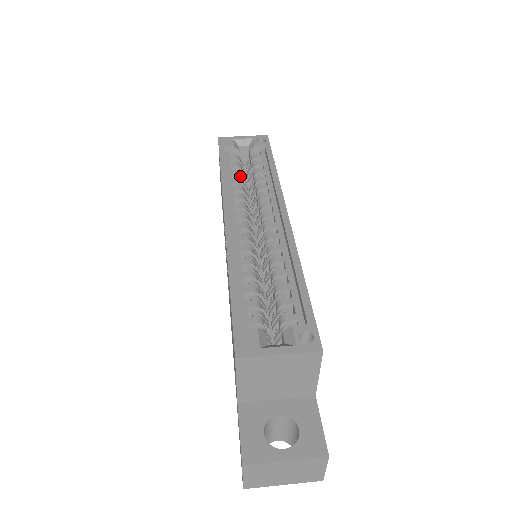
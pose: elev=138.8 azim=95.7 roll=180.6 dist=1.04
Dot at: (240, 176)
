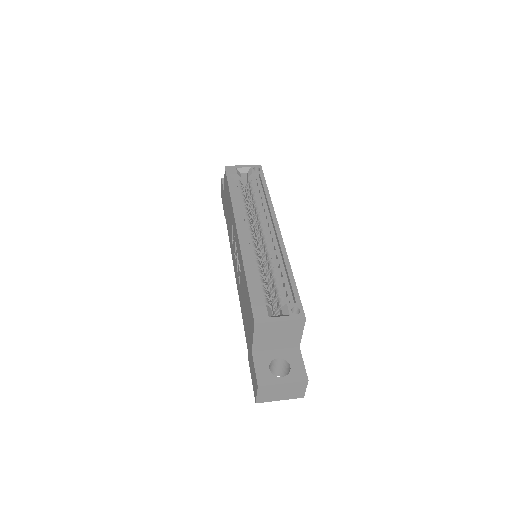
Dot at: (243, 198)
